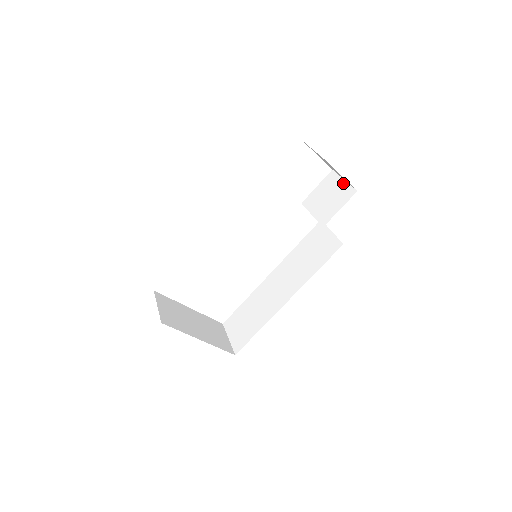
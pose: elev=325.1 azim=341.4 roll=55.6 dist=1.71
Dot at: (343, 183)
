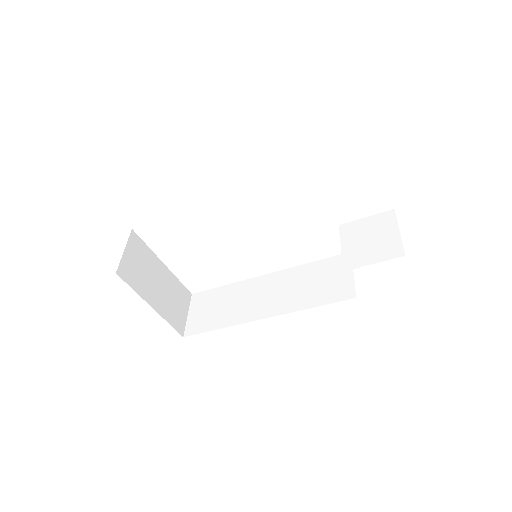
Dot at: (396, 234)
